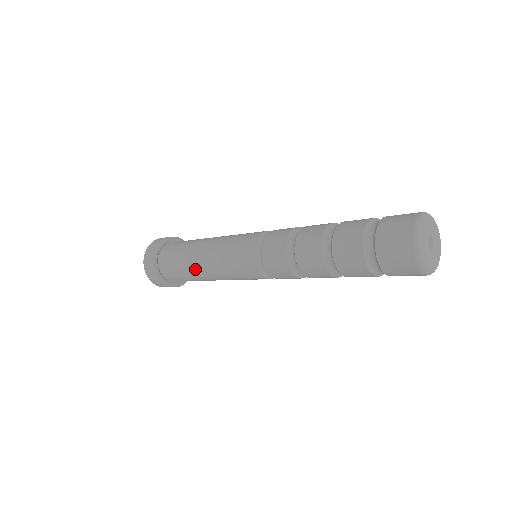
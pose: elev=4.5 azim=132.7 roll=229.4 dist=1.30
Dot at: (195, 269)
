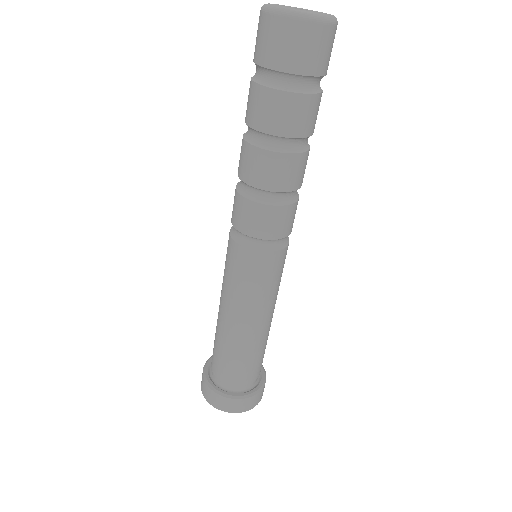
Dot at: (219, 326)
